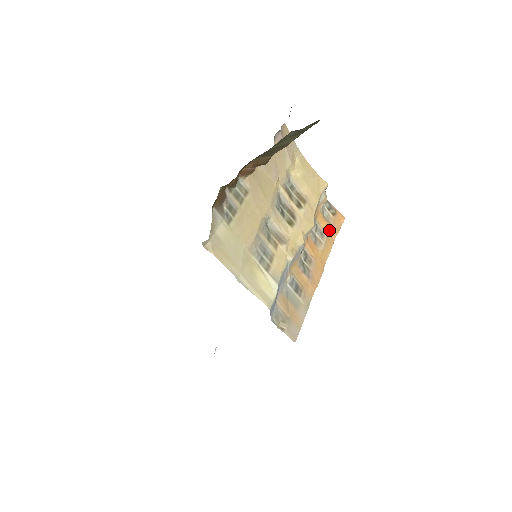
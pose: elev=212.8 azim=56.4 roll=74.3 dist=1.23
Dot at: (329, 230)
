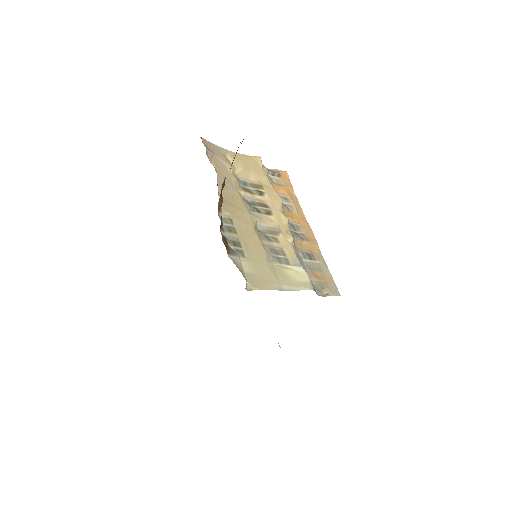
Dot at: (287, 191)
